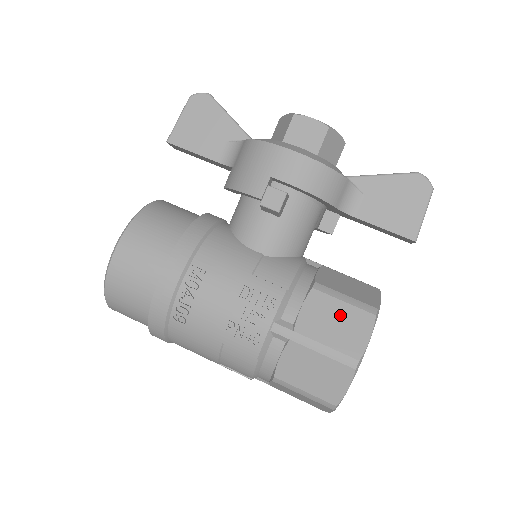
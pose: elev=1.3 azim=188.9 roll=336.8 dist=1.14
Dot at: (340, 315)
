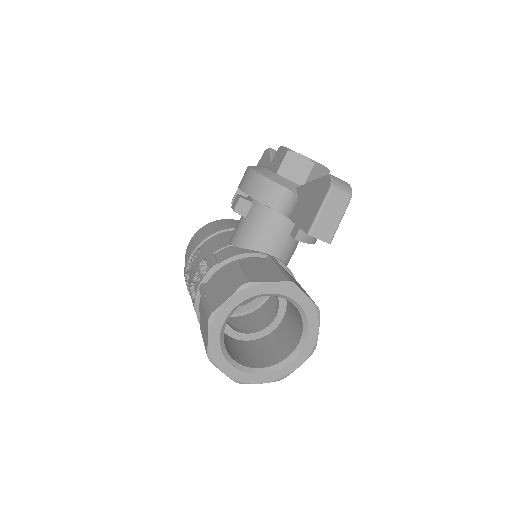
Dot at: (227, 283)
